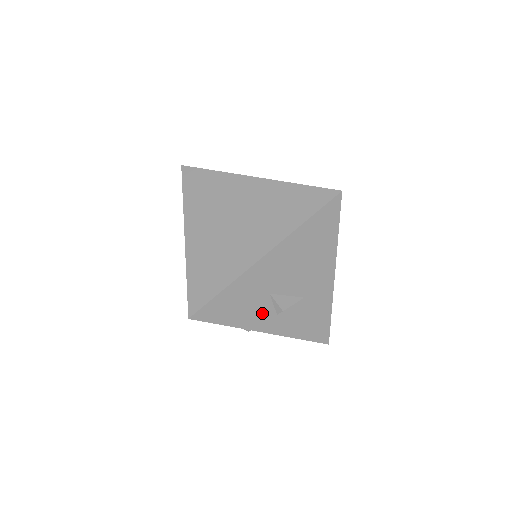
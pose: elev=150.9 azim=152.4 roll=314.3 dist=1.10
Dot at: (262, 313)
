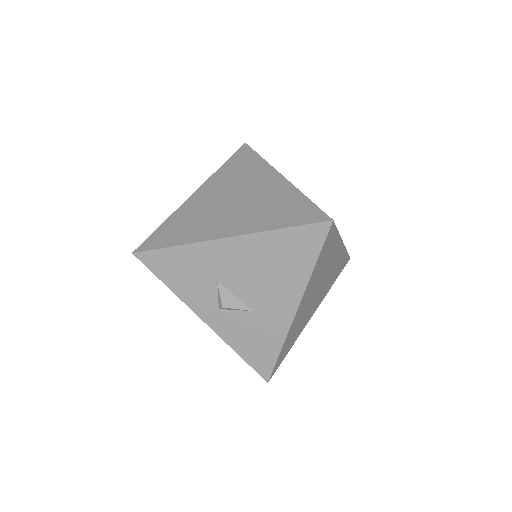
Dot at: (204, 296)
